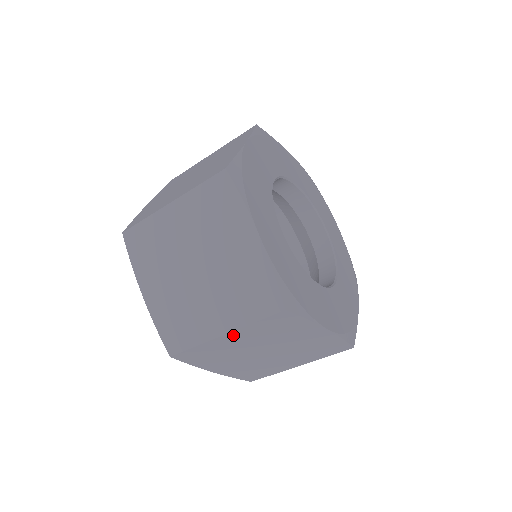
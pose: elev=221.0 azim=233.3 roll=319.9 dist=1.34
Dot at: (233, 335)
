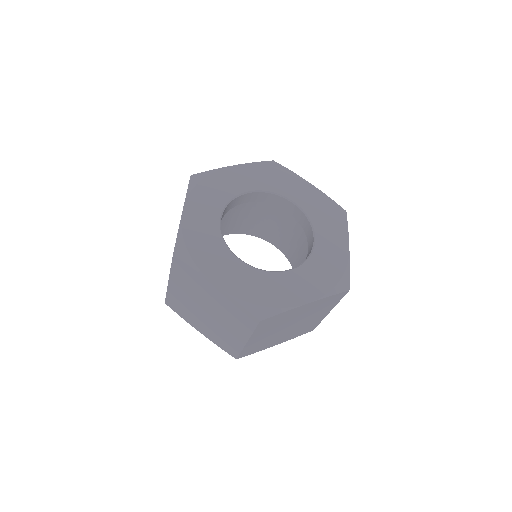
Dot at: (173, 282)
